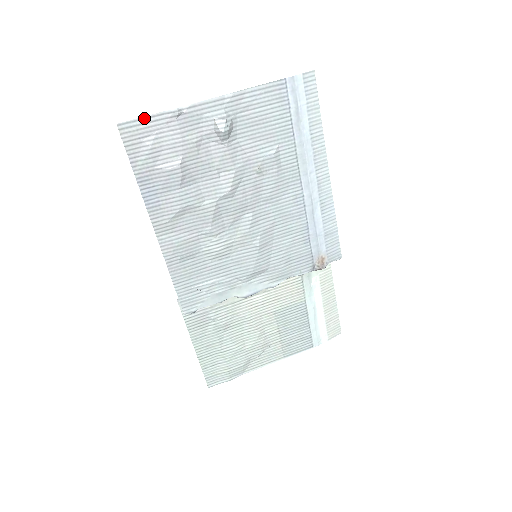
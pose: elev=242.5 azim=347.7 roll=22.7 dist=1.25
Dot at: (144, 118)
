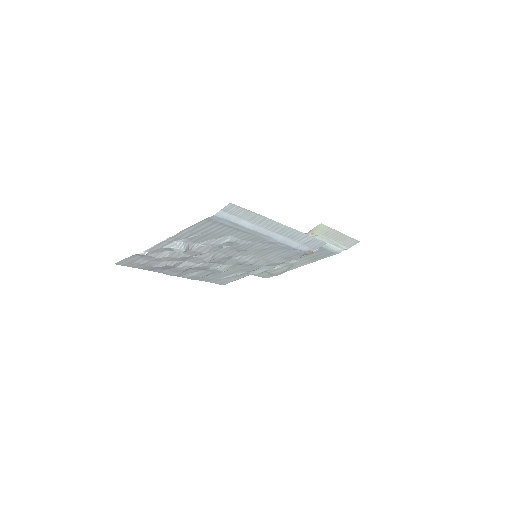
Dot at: (127, 258)
